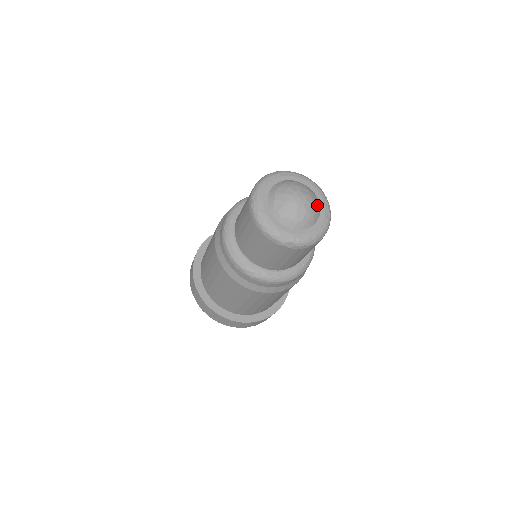
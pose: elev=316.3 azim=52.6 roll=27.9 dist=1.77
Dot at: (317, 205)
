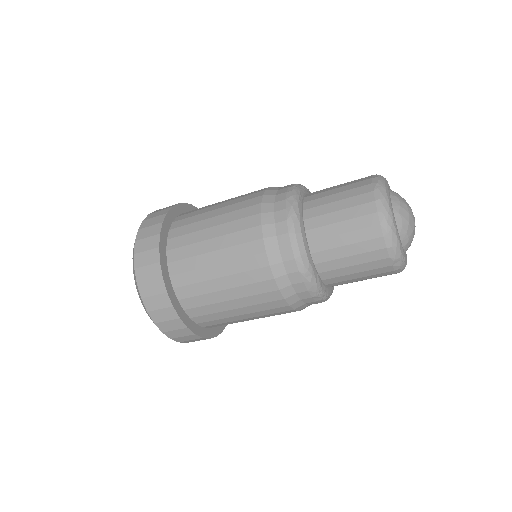
Dot at: occluded
